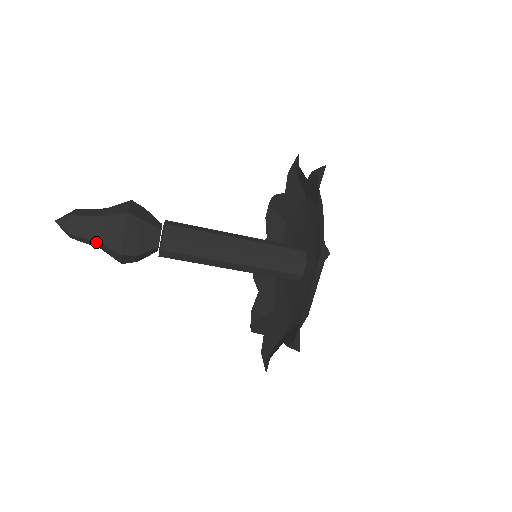
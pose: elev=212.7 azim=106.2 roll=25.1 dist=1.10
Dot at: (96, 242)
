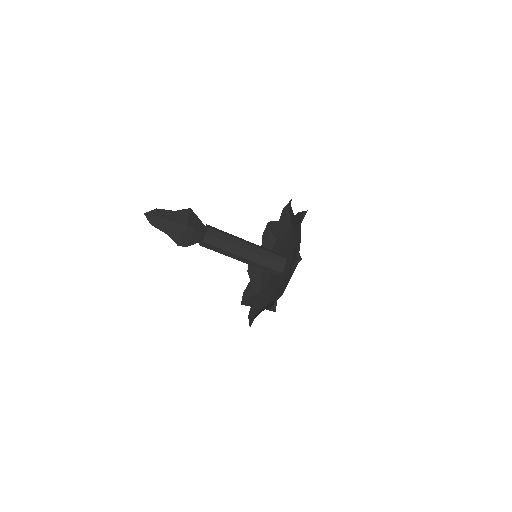
Dot at: (170, 222)
